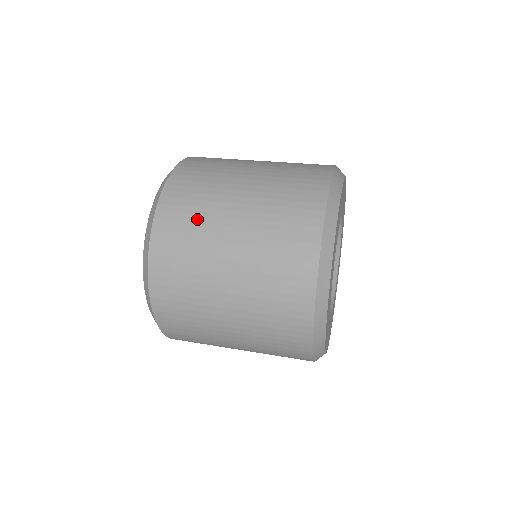
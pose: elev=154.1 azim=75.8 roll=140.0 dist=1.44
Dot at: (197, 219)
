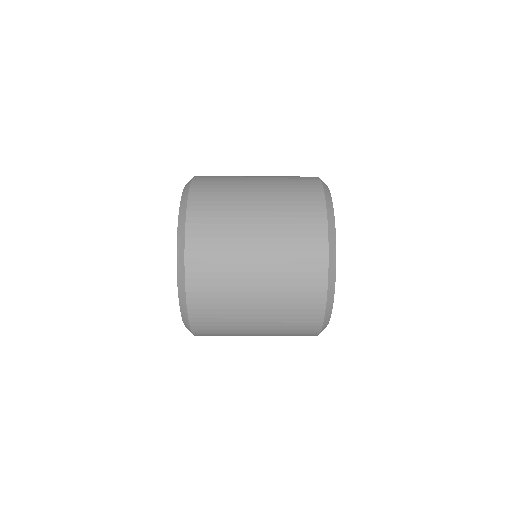
Dot at: (227, 181)
